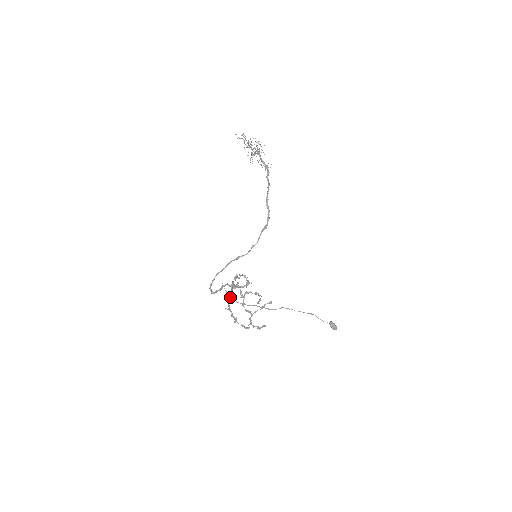
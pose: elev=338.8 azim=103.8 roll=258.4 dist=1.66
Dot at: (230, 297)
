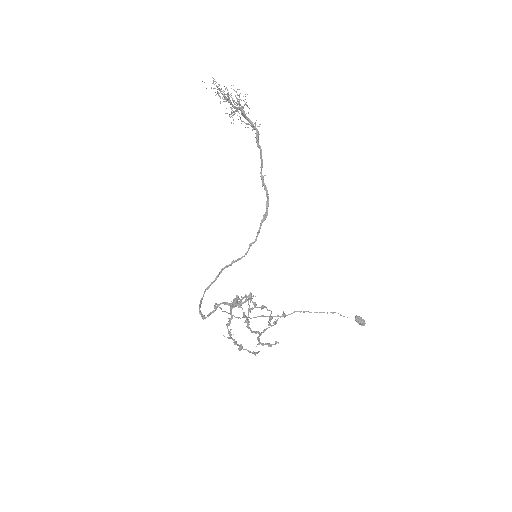
Dot at: (230, 322)
